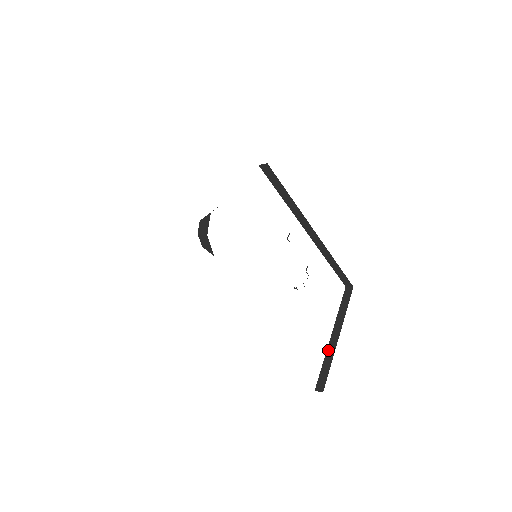
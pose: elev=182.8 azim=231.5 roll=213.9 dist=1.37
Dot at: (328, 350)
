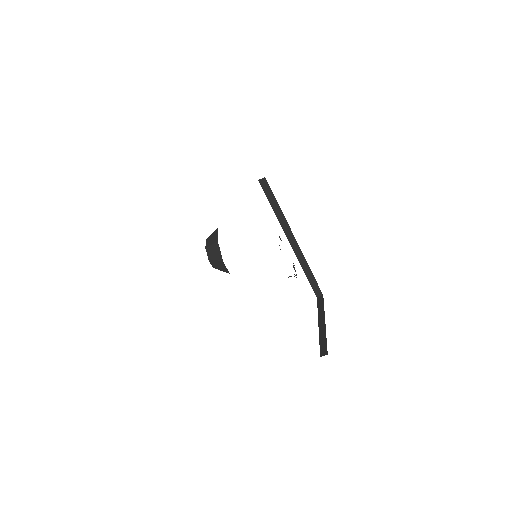
Dot at: (320, 332)
